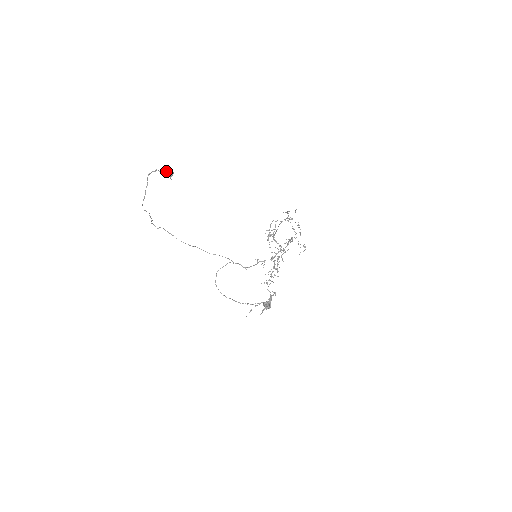
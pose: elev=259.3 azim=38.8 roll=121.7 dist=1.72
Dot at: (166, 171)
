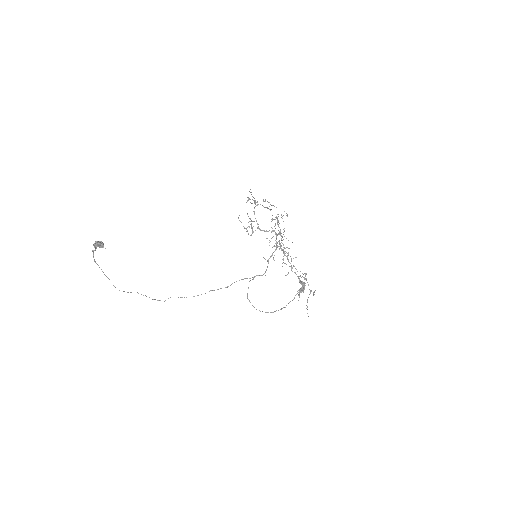
Dot at: (96, 245)
